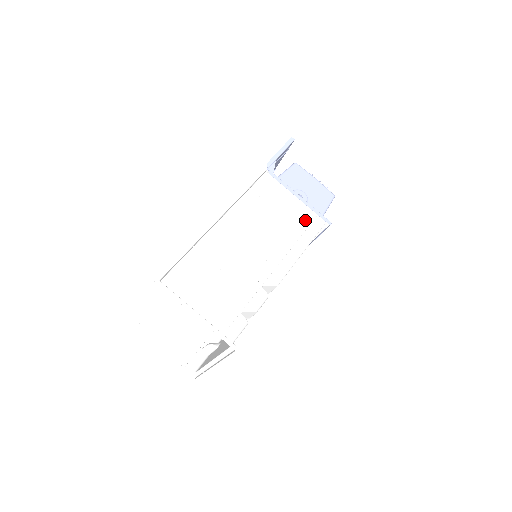
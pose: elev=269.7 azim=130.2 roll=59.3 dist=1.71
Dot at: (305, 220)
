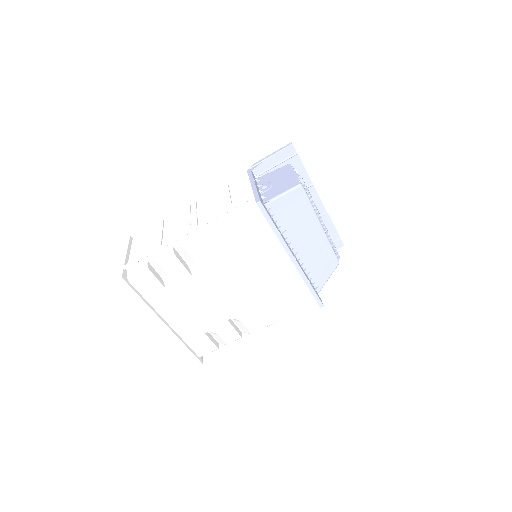
Dot at: occluded
